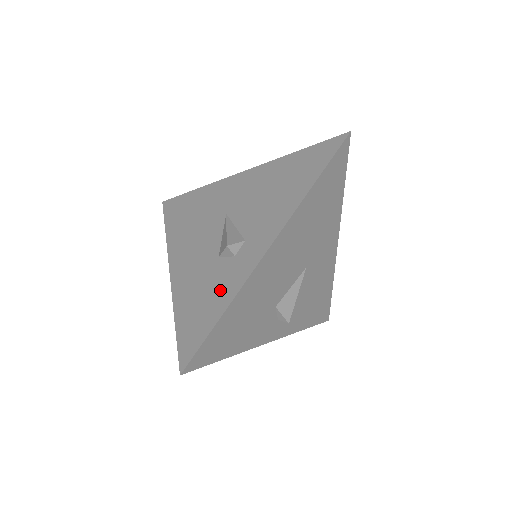
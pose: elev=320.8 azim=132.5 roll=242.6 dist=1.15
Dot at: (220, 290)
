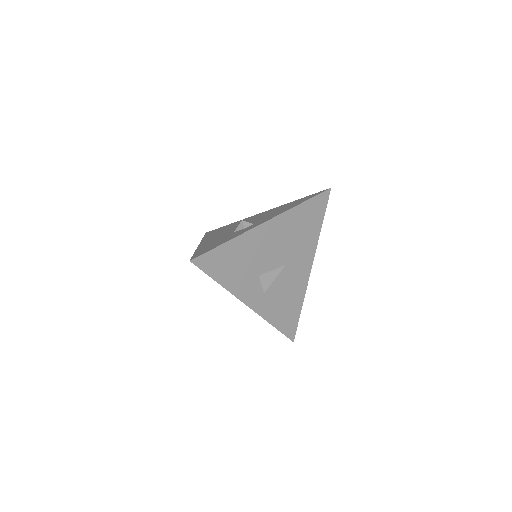
Dot at: (230, 237)
